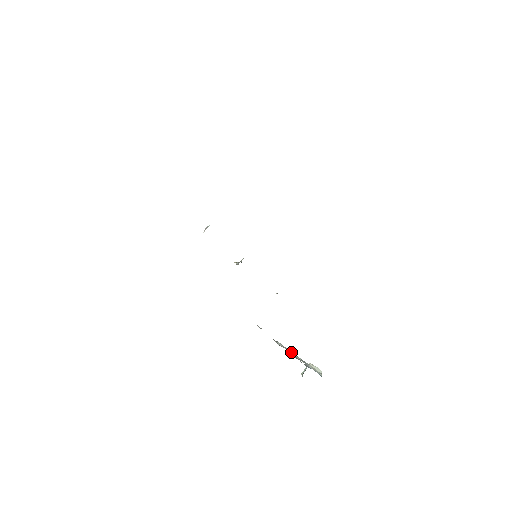
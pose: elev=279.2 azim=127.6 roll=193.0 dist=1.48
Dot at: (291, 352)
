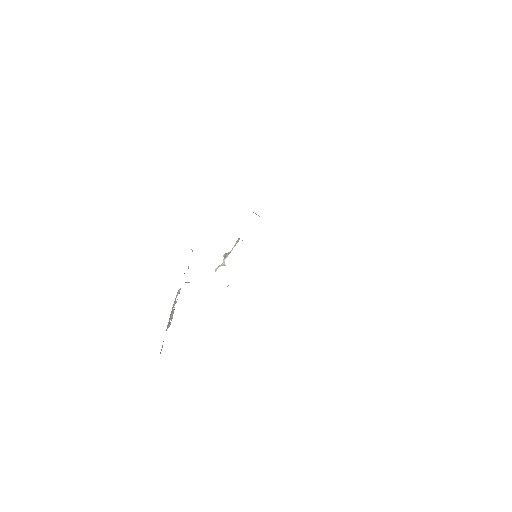
Dot at: occluded
